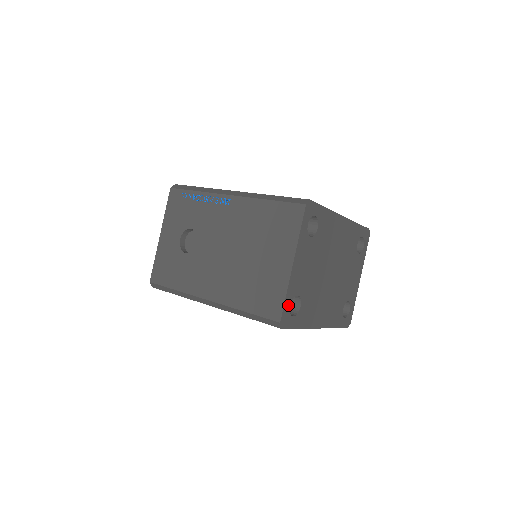
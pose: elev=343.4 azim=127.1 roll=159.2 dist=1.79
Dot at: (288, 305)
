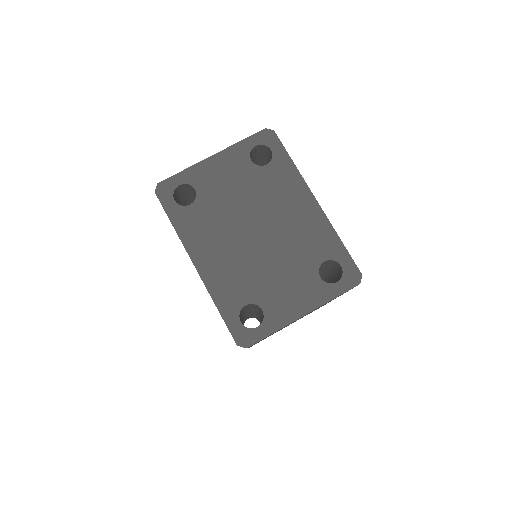
Dot at: (178, 182)
